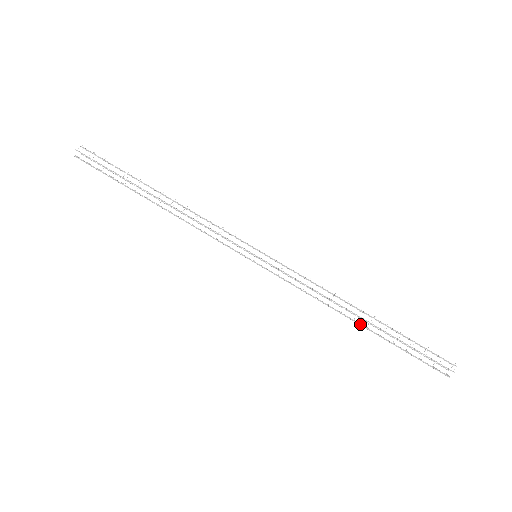
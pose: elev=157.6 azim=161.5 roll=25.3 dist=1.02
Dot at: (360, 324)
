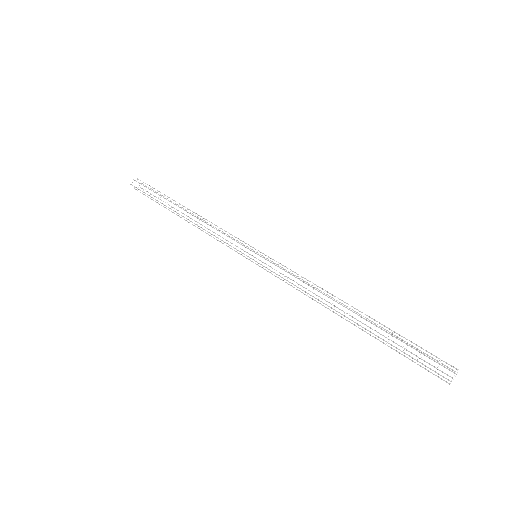
Dot at: (349, 321)
